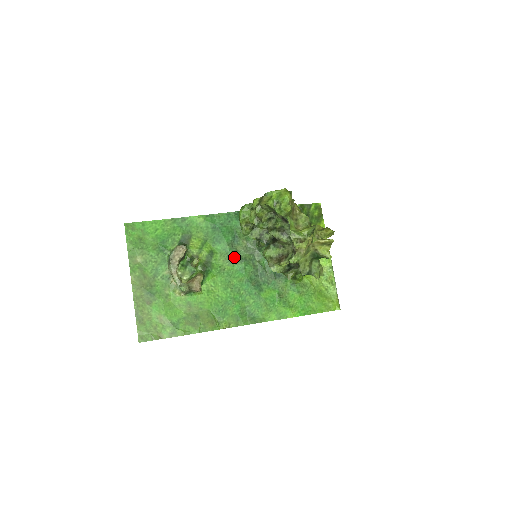
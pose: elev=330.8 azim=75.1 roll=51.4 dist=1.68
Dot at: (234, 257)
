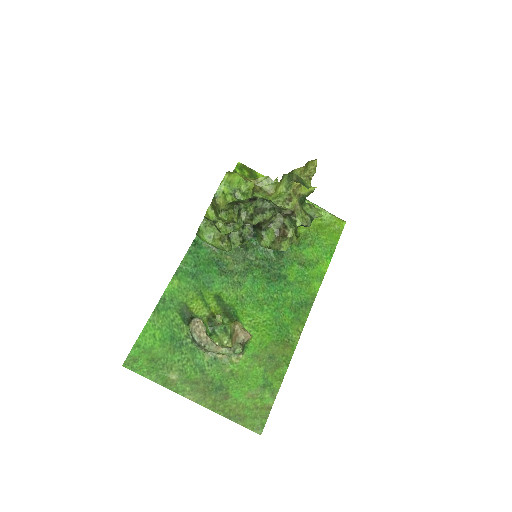
Dot at: (236, 279)
